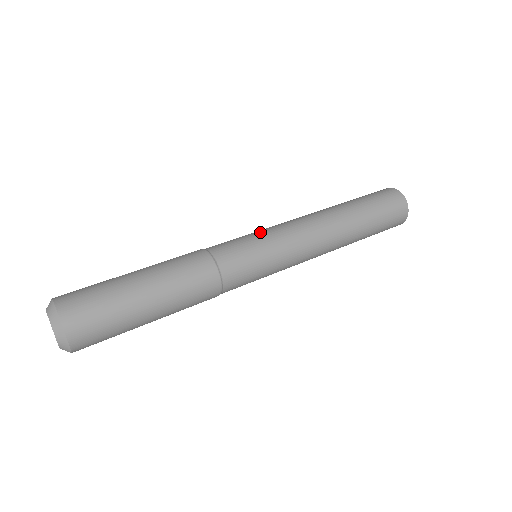
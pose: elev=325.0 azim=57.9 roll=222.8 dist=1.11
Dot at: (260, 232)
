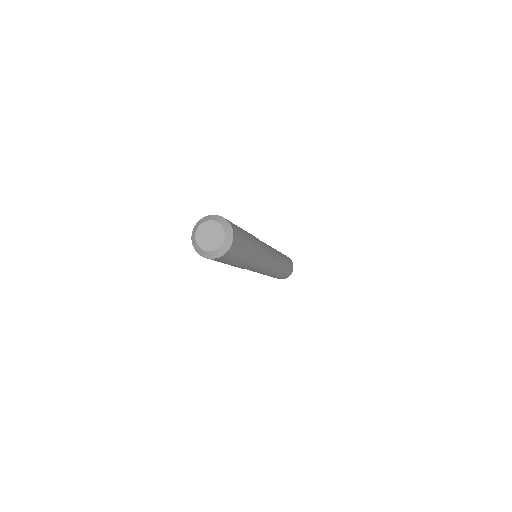
Dot at: occluded
